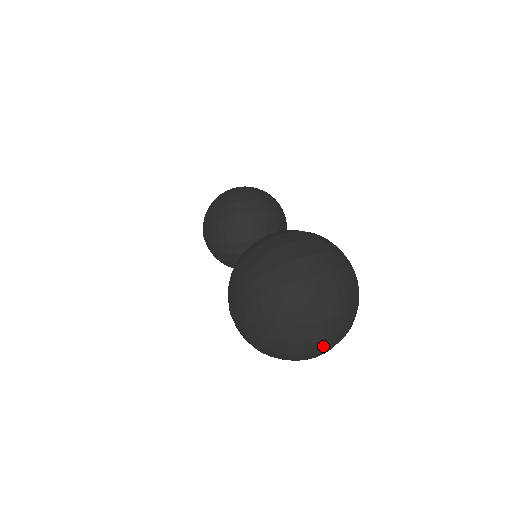
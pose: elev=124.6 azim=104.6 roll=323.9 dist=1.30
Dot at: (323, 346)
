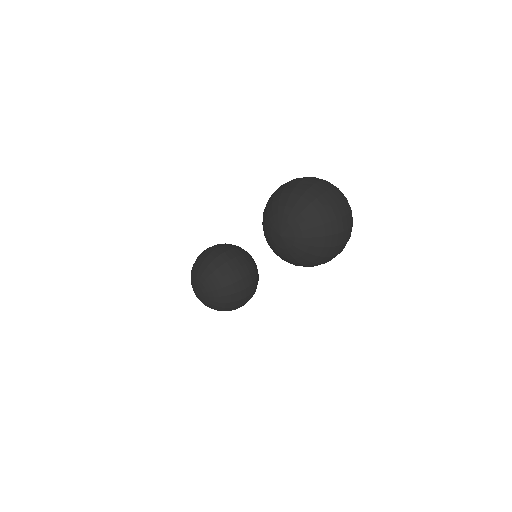
Dot at: (347, 223)
